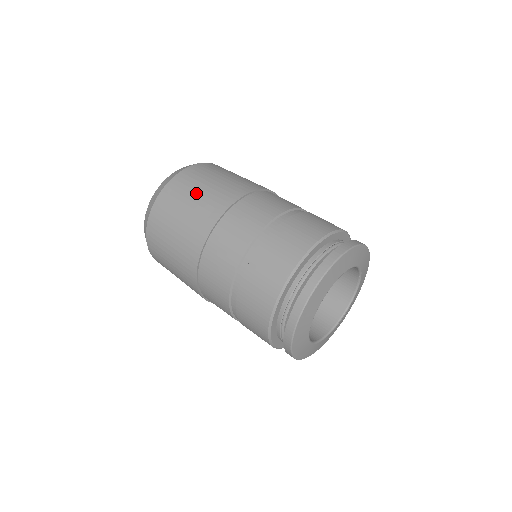
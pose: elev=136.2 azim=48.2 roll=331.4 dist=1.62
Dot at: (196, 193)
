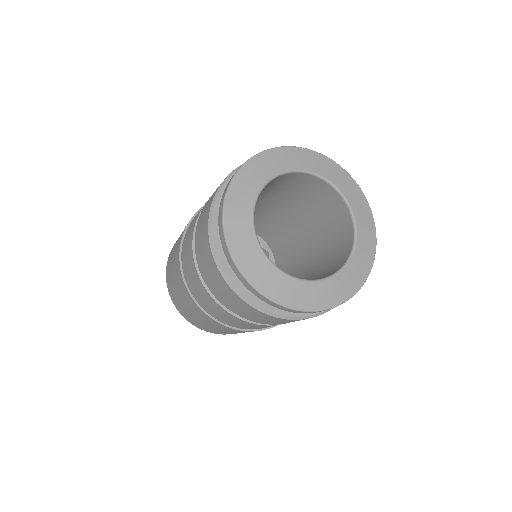
Dot at: occluded
